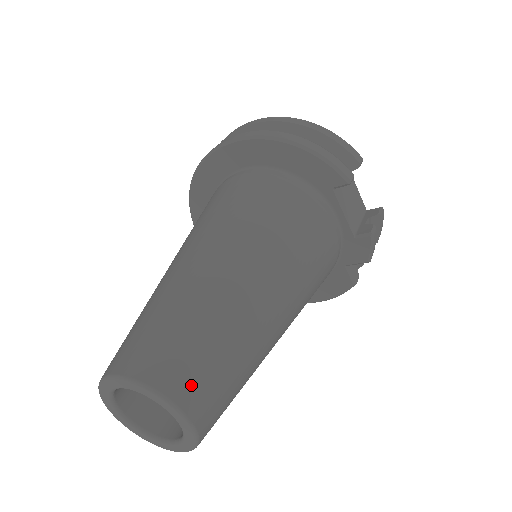
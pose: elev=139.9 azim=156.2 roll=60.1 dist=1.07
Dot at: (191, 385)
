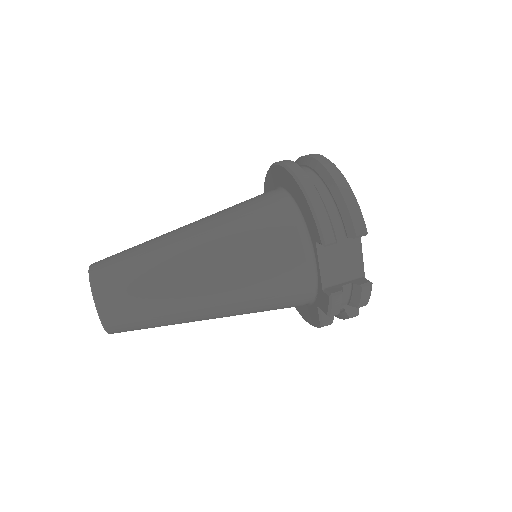
Dot at: (111, 298)
